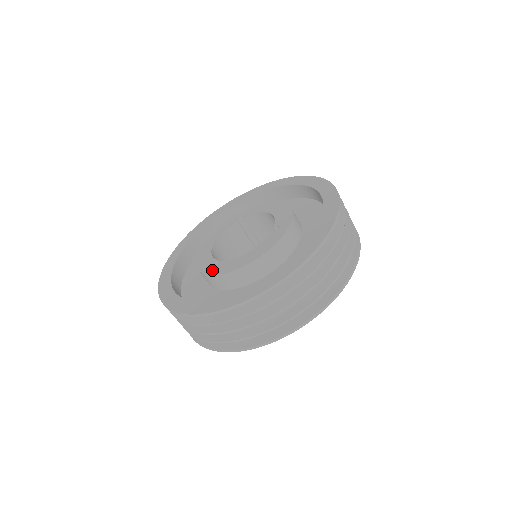
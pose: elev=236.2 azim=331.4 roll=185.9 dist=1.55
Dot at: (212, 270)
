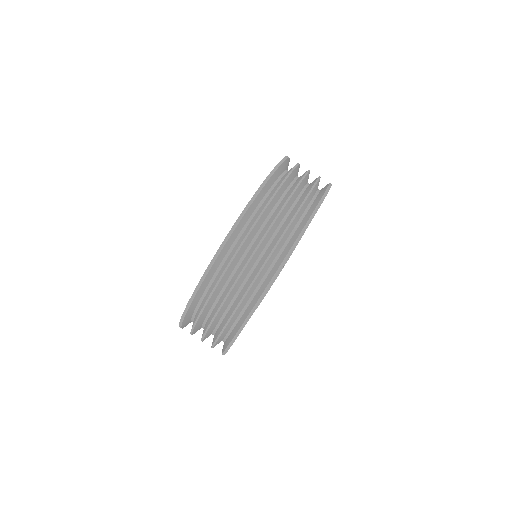
Dot at: occluded
